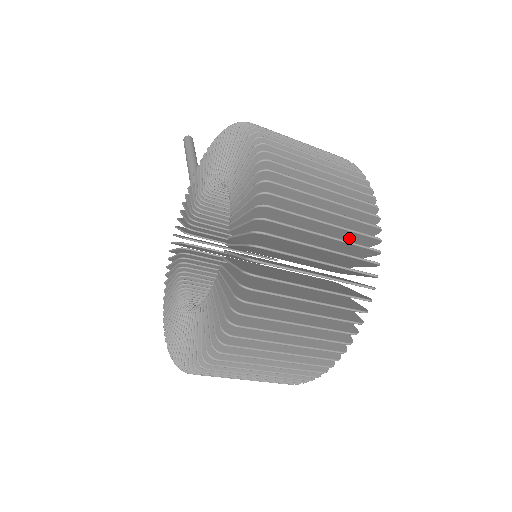
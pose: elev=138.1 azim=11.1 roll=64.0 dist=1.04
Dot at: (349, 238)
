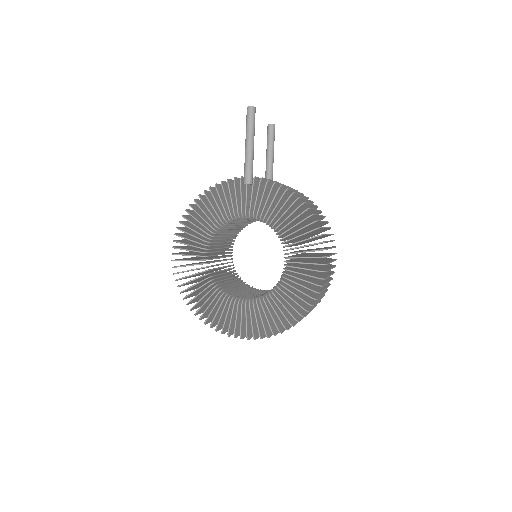
Dot at: occluded
